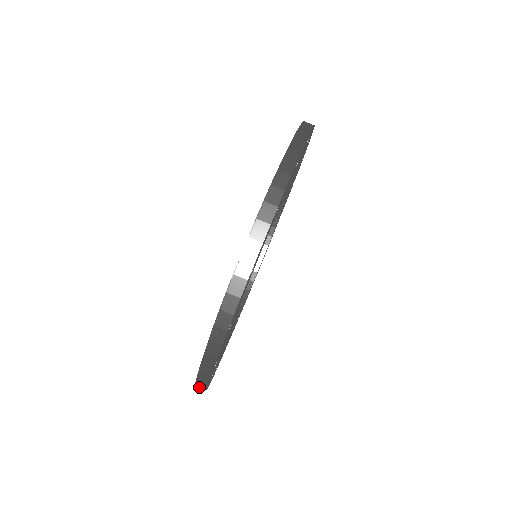
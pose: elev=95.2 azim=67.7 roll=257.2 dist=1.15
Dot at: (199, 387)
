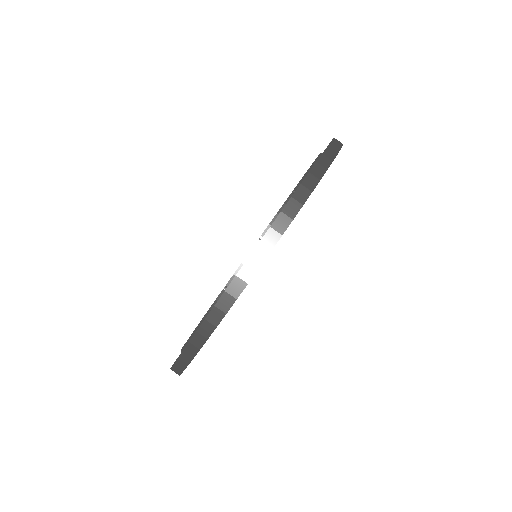
Dot at: (175, 368)
